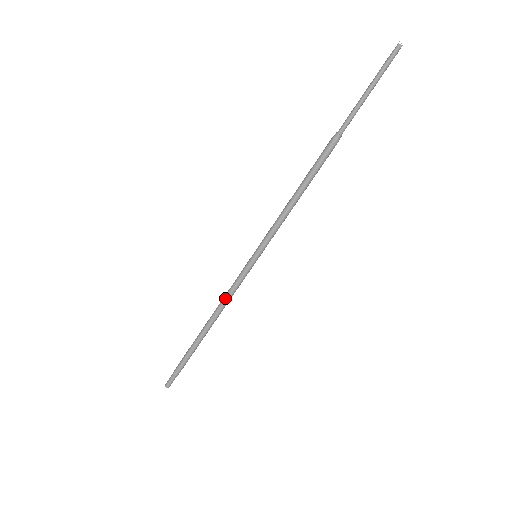
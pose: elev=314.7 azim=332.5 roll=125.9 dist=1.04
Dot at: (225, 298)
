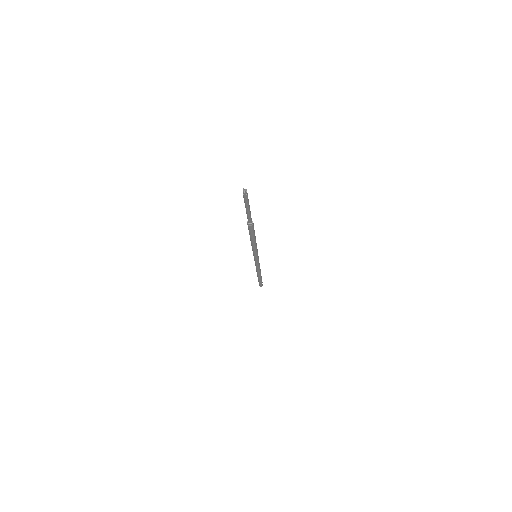
Dot at: (258, 268)
